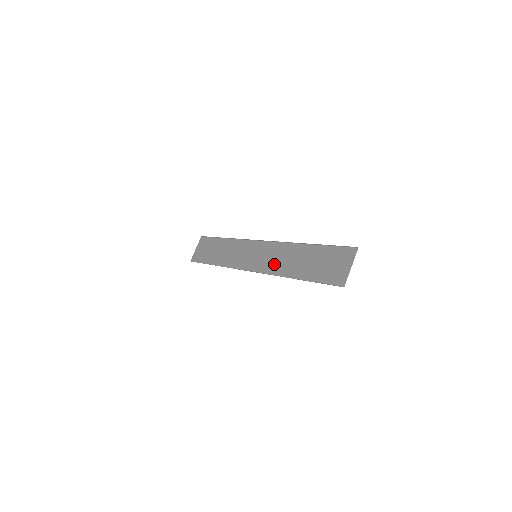
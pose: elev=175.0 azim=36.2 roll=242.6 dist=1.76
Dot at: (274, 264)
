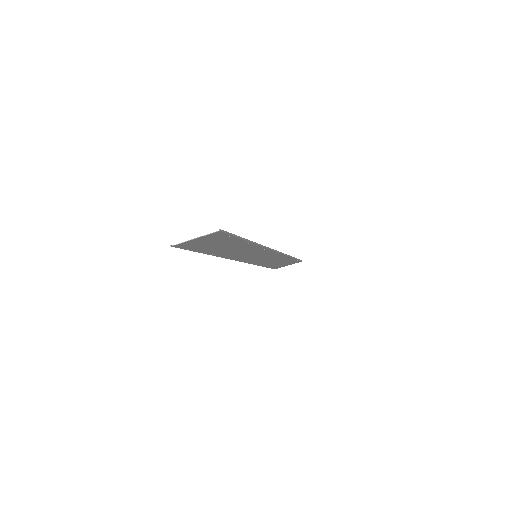
Dot at: (237, 254)
